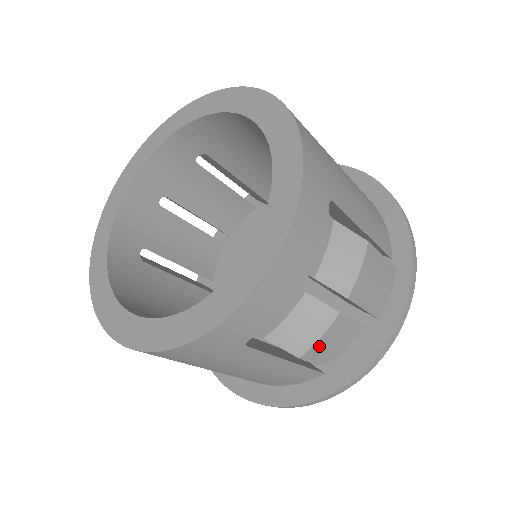
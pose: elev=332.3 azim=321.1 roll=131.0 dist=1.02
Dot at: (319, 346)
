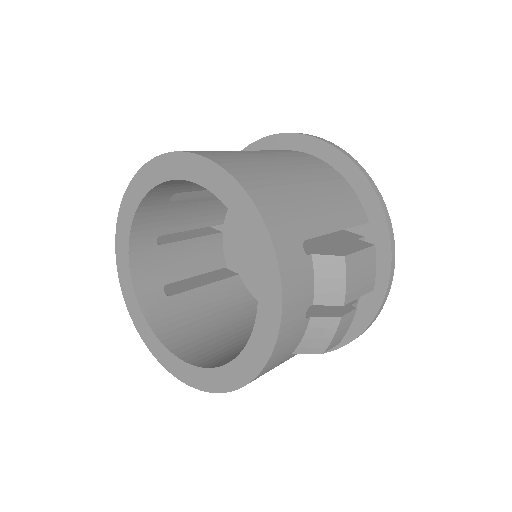
Dot at: (334, 340)
